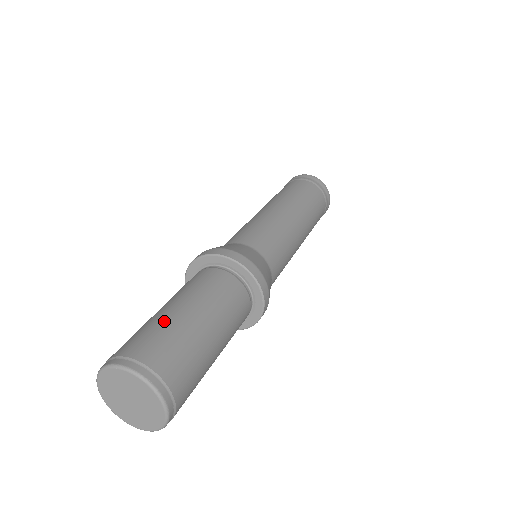
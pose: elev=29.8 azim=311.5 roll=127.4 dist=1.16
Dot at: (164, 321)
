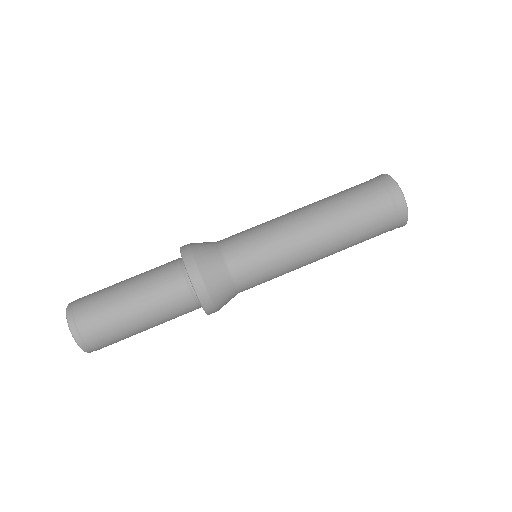
Dot at: (109, 293)
